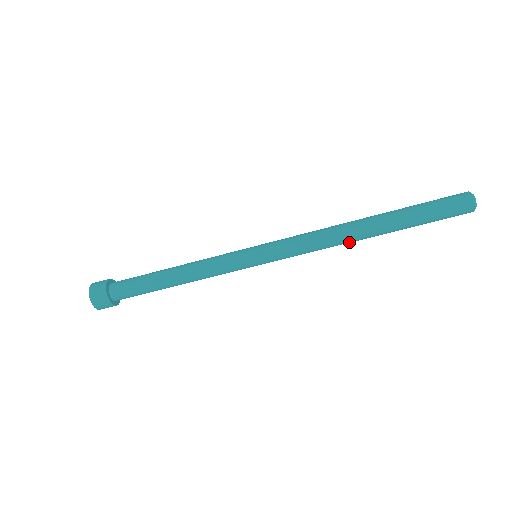
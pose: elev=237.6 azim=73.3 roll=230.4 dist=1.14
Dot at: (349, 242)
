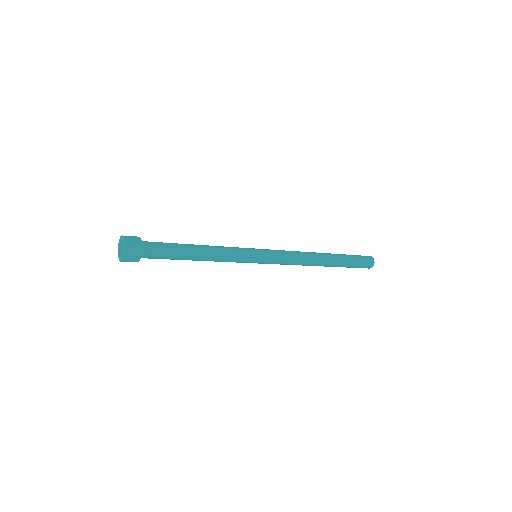
Dot at: (311, 265)
